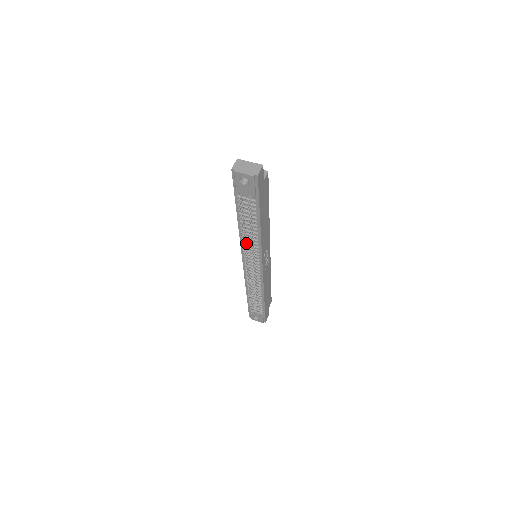
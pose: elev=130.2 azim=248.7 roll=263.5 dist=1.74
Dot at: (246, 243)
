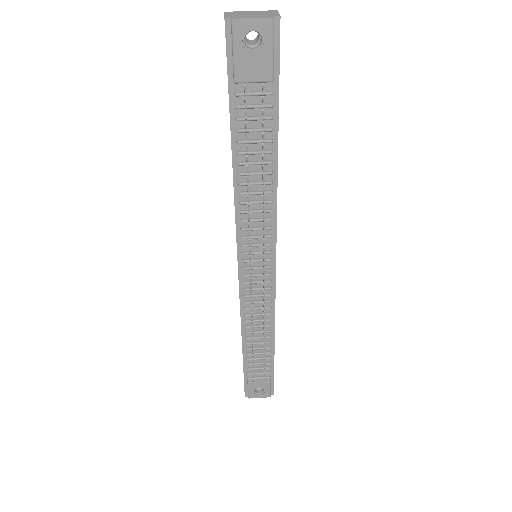
Dot at: (248, 217)
